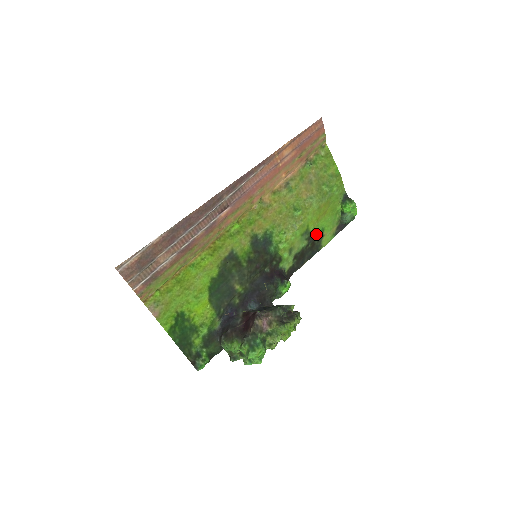
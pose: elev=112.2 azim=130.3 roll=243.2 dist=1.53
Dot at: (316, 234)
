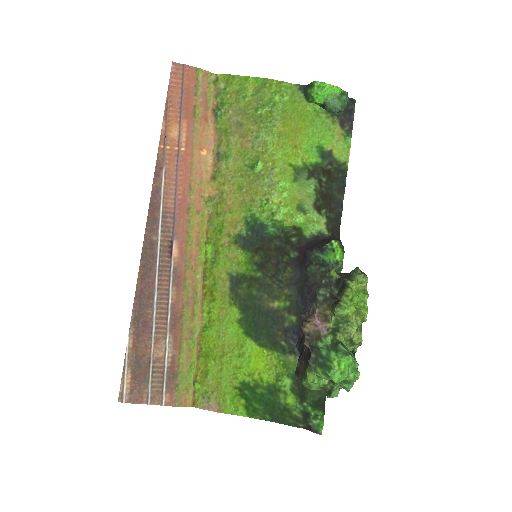
Dot at: (316, 161)
